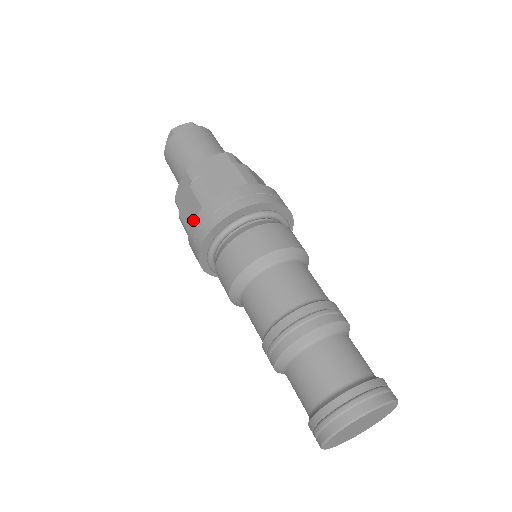
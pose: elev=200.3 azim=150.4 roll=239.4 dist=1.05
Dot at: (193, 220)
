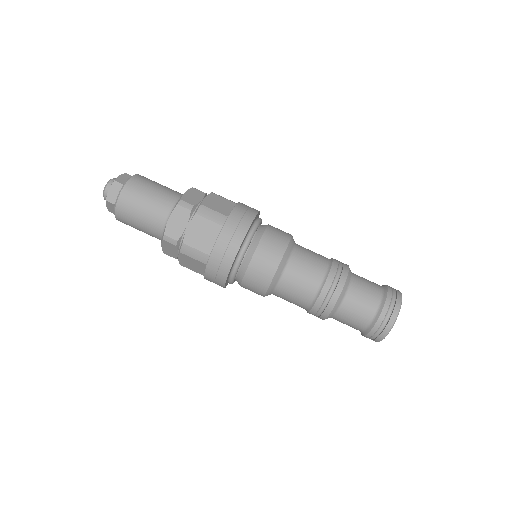
Dot at: (218, 237)
